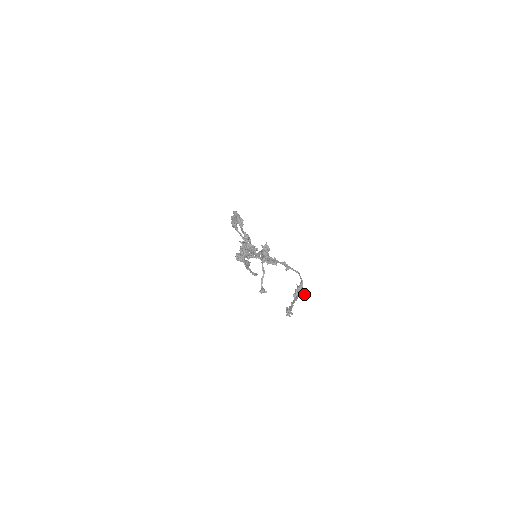
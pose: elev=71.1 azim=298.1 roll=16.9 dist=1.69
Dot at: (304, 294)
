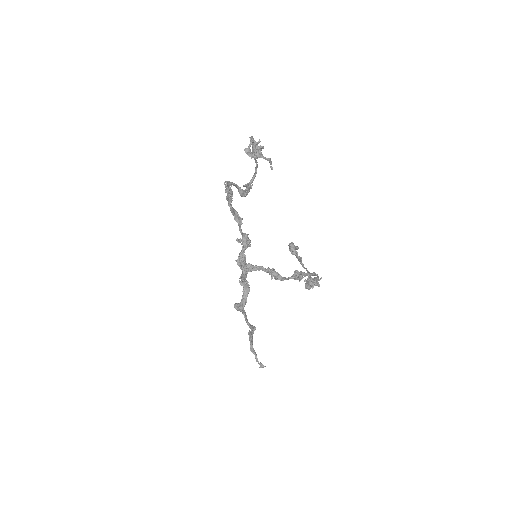
Dot at: (320, 278)
